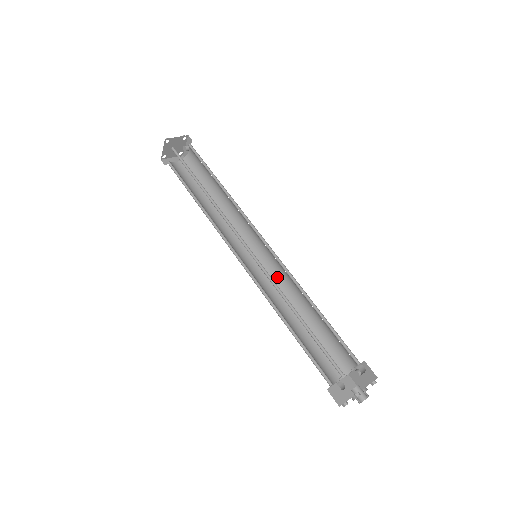
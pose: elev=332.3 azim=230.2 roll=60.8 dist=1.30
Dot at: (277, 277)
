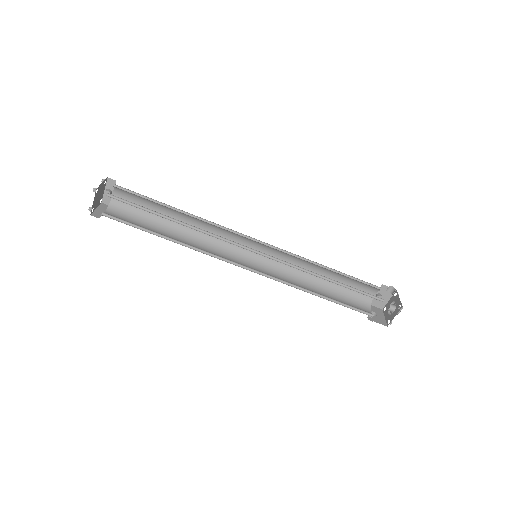
Dot at: (277, 265)
